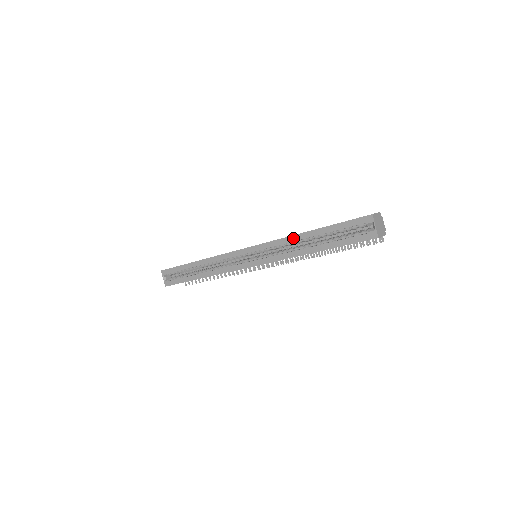
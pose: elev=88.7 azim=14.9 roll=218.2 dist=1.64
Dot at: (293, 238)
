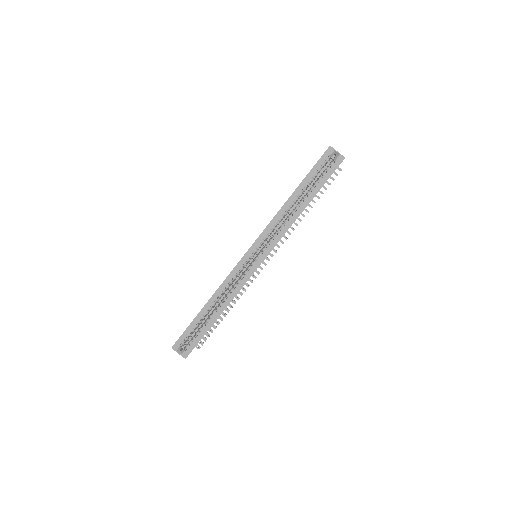
Dot at: (283, 210)
